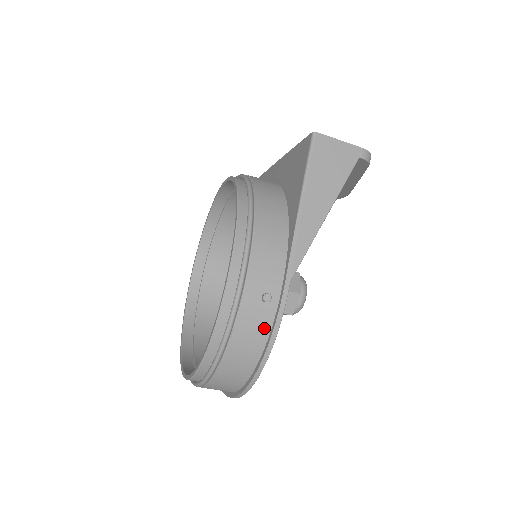
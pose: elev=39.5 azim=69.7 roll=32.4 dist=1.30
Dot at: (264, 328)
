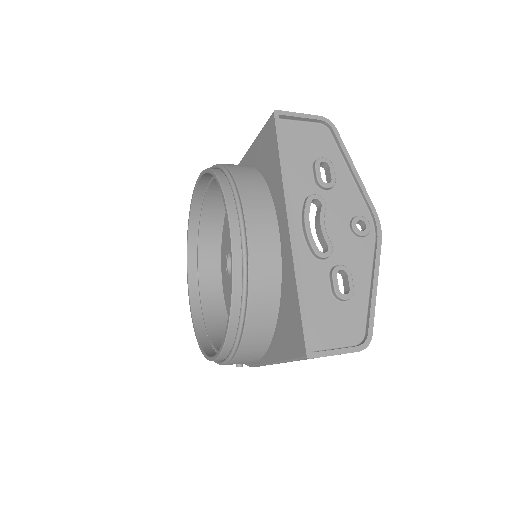
Dot at: occluded
